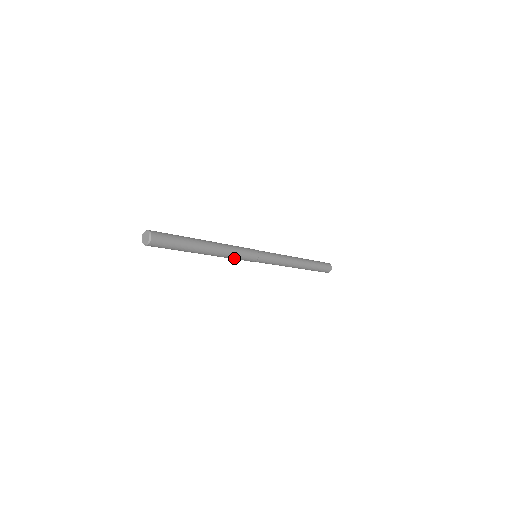
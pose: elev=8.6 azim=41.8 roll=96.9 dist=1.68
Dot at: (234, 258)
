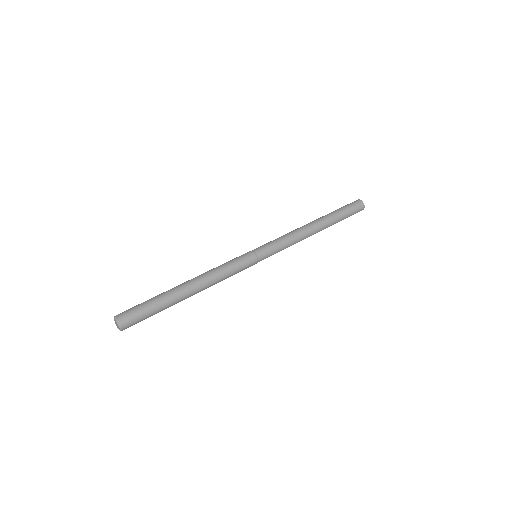
Dot at: occluded
